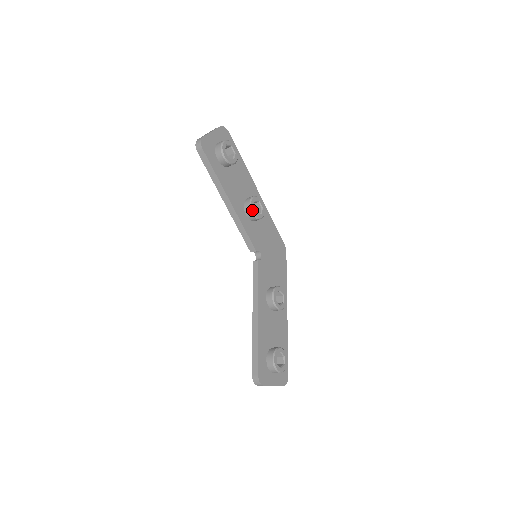
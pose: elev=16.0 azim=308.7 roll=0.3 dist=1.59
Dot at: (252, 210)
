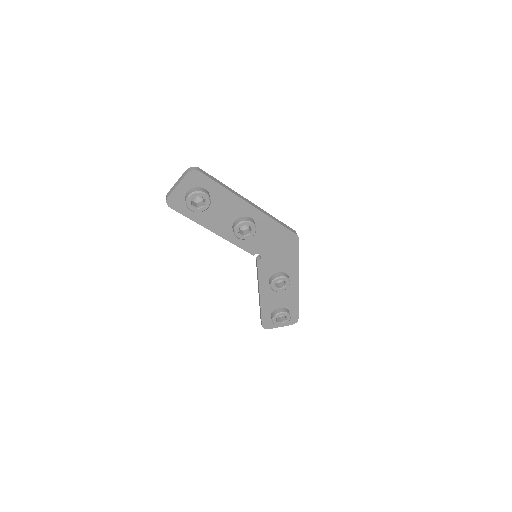
Dot at: (237, 237)
